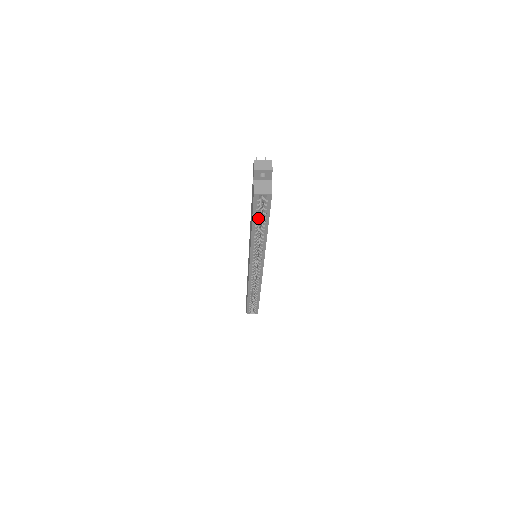
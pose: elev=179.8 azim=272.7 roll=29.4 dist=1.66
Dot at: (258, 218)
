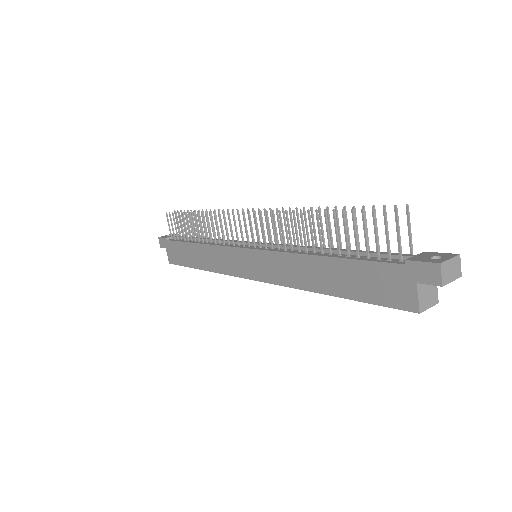
Dot at: occluded
